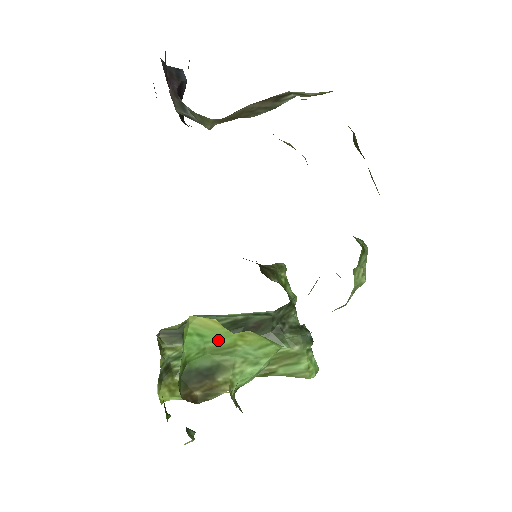
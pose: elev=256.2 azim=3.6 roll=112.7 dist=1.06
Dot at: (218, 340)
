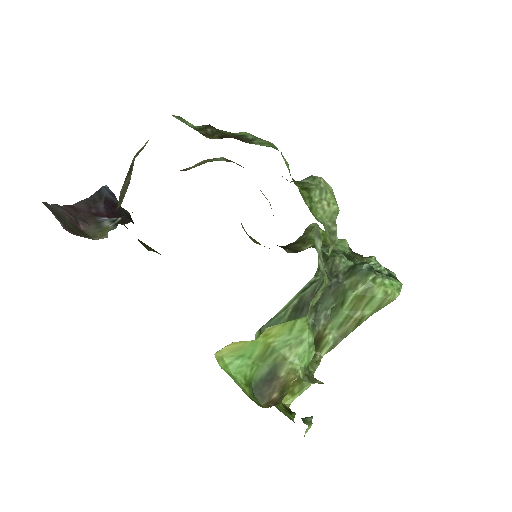
Dot at: (254, 351)
